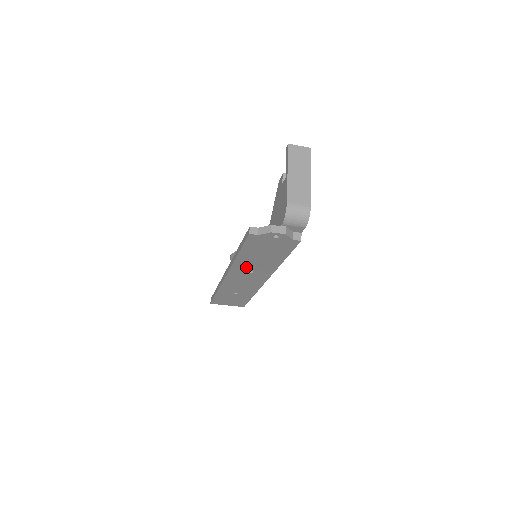
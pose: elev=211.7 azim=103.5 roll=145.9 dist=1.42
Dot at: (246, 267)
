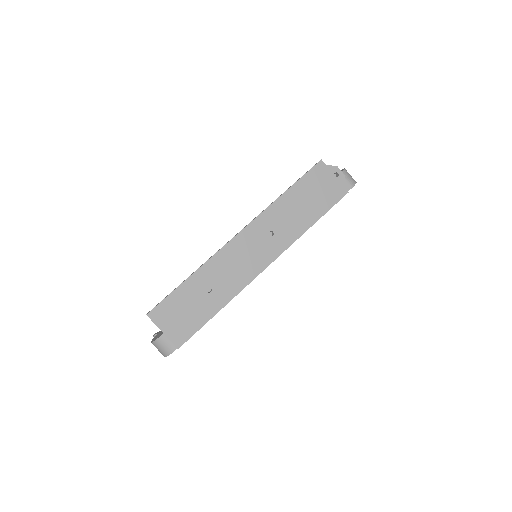
Dot at: (274, 221)
